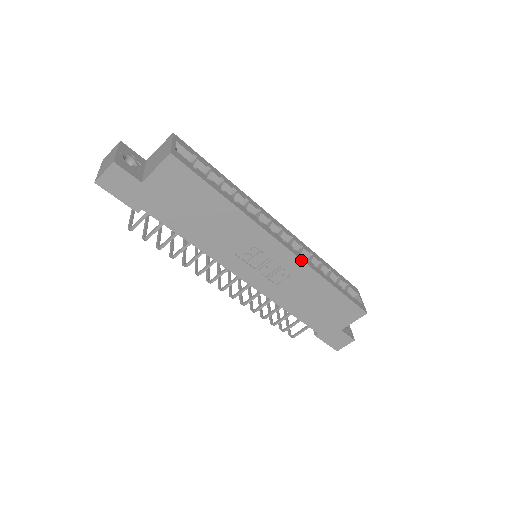
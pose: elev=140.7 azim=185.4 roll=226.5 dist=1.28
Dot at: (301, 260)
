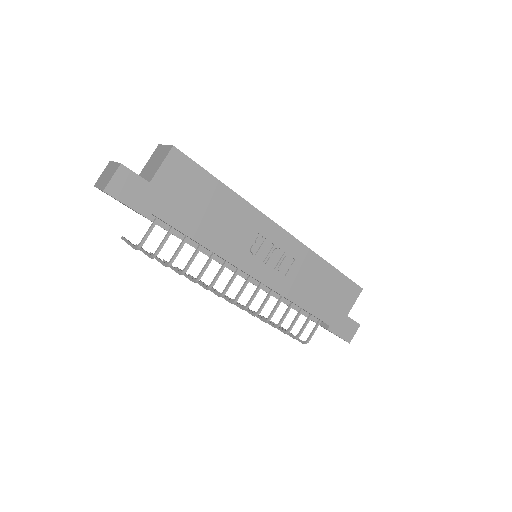
Dot at: (299, 242)
